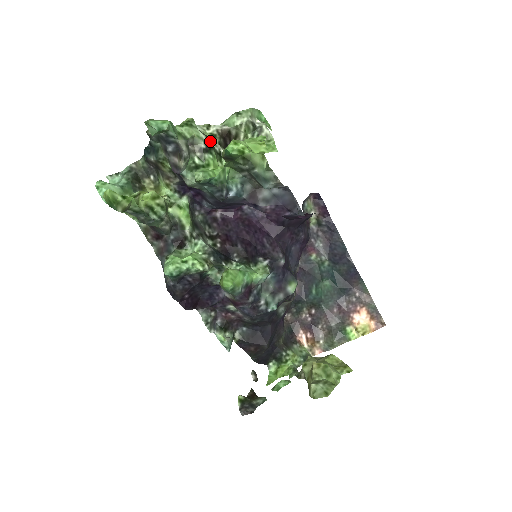
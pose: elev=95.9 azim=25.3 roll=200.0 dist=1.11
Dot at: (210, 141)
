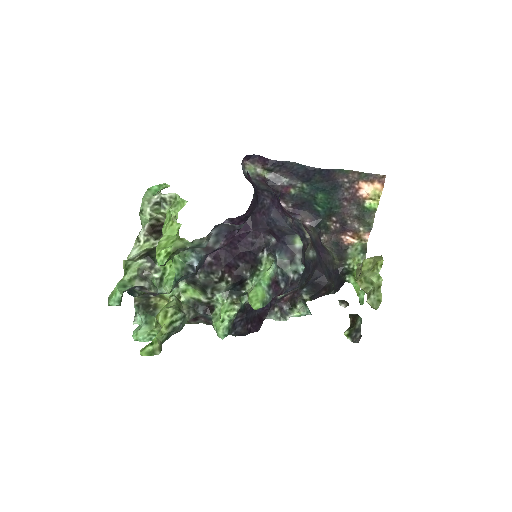
Dot at: (148, 257)
